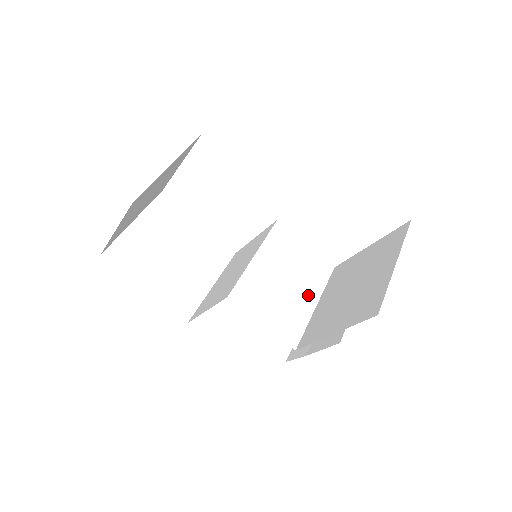
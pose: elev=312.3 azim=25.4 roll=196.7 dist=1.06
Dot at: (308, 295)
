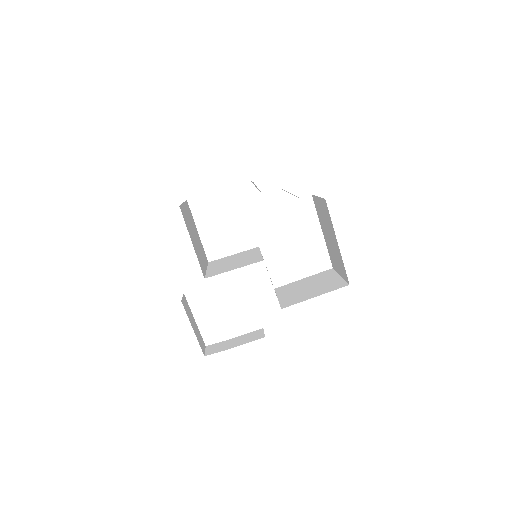
Dot at: occluded
